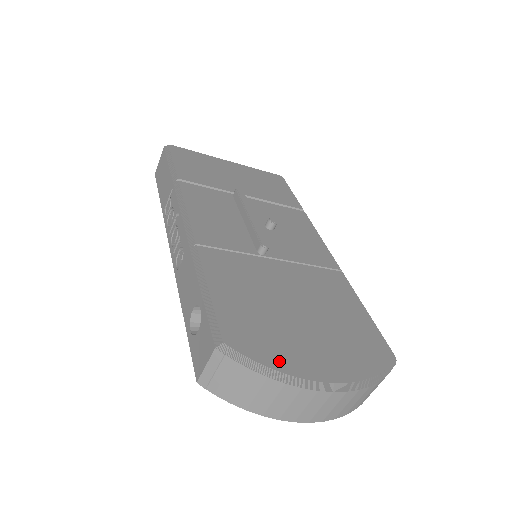
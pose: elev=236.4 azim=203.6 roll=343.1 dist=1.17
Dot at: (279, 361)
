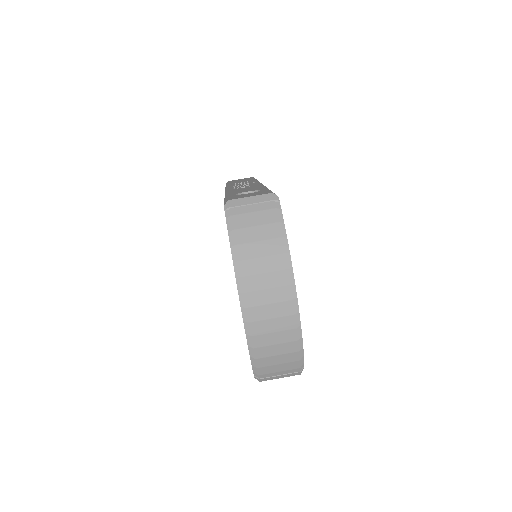
Dot at: occluded
